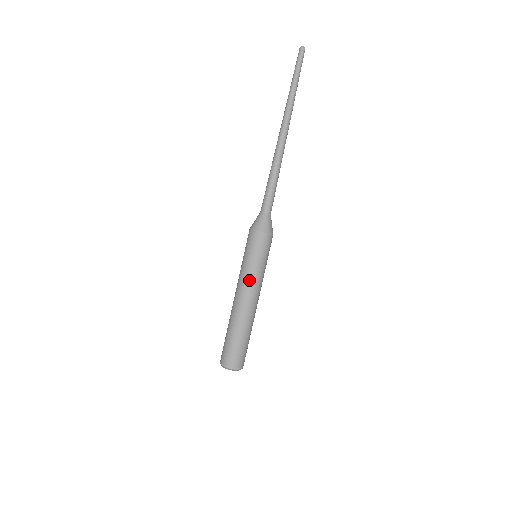
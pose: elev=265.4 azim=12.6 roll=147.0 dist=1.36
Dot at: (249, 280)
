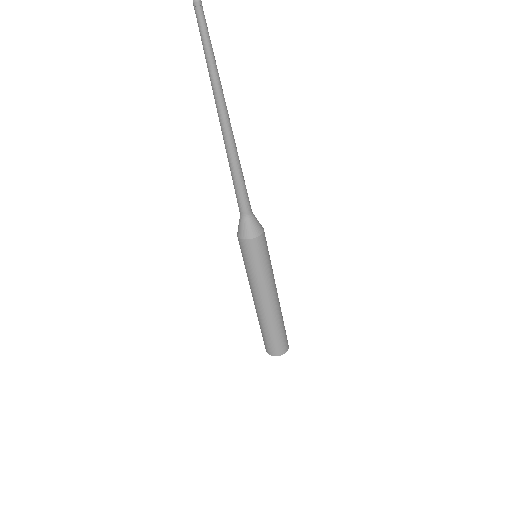
Dot at: (253, 284)
